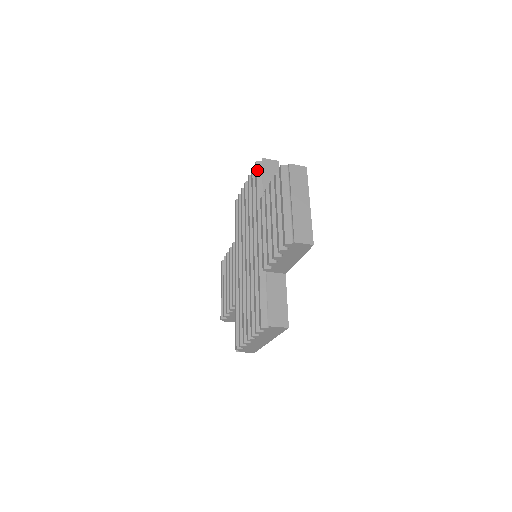
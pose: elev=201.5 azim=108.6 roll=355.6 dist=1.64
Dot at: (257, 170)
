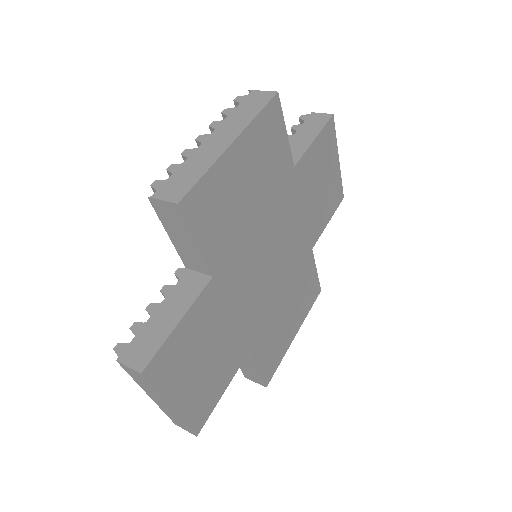
Dot at: occluded
